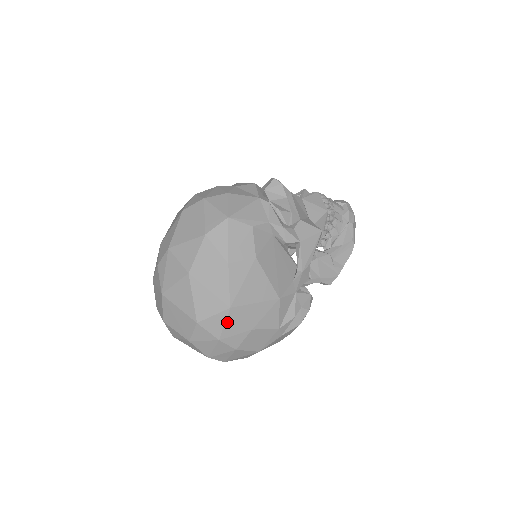
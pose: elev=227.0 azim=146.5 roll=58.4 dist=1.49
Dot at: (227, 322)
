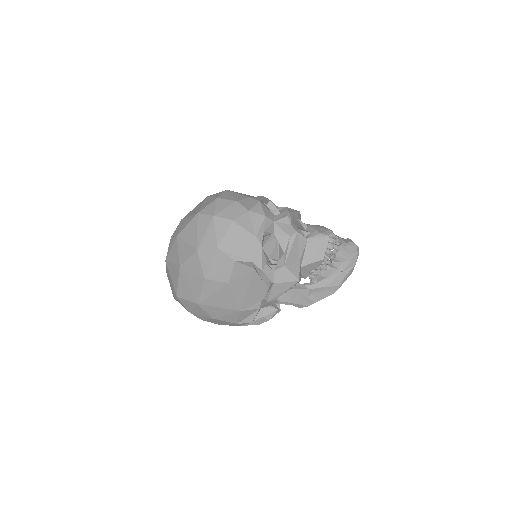
Dot at: (195, 308)
